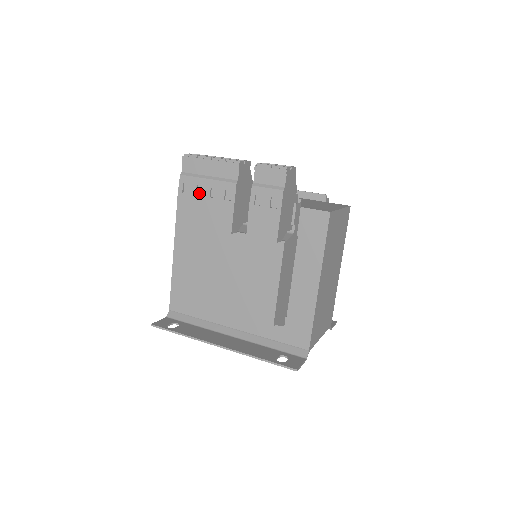
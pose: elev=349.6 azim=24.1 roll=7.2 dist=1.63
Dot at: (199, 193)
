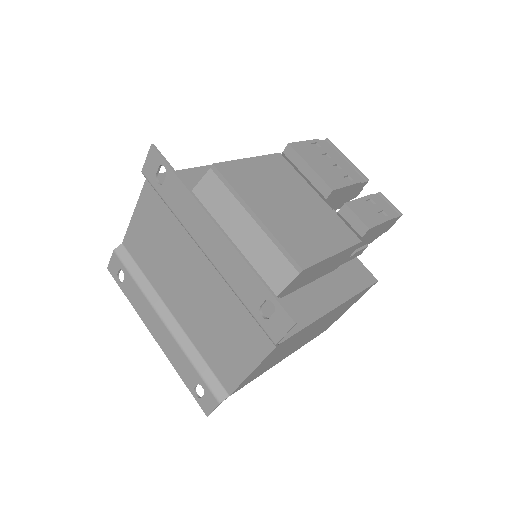
Dot at: (323, 157)
